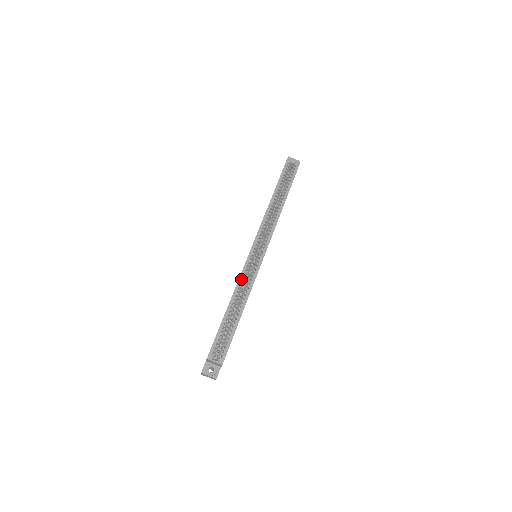
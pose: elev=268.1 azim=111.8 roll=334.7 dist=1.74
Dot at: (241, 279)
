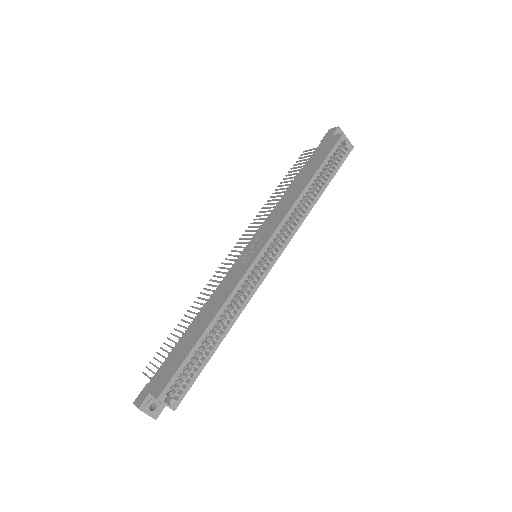
Dot at: (235, 293)
